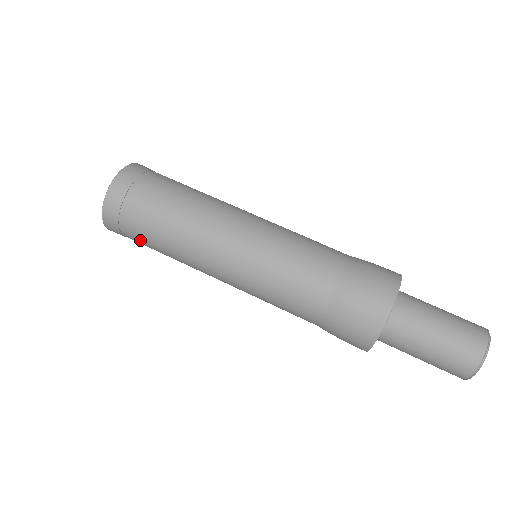
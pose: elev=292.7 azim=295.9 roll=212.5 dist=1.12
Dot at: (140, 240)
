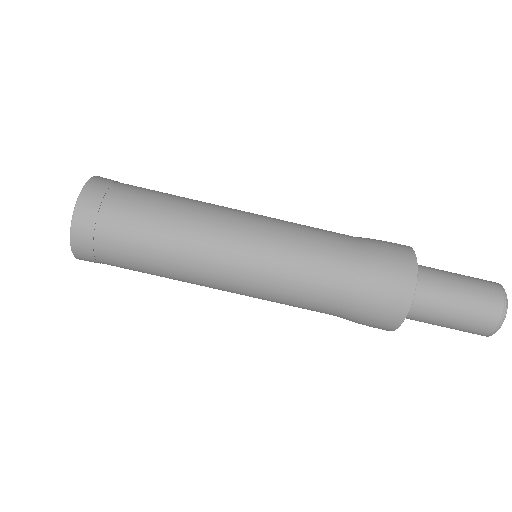
Dot at: (121, 256)
